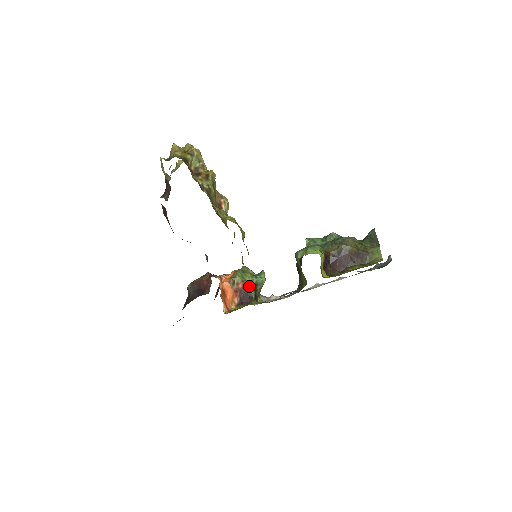
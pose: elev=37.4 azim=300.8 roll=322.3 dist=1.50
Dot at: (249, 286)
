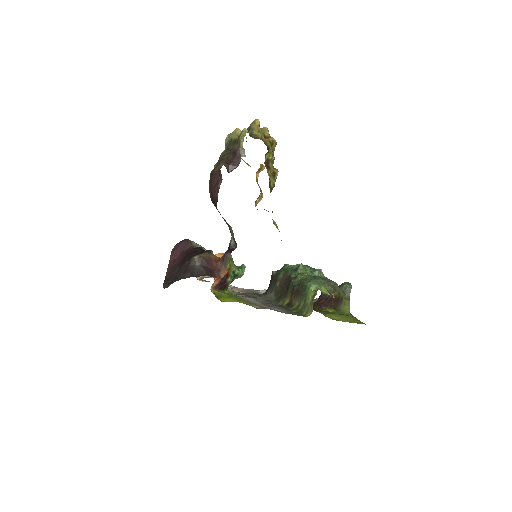
Dot at: (231, 275)
